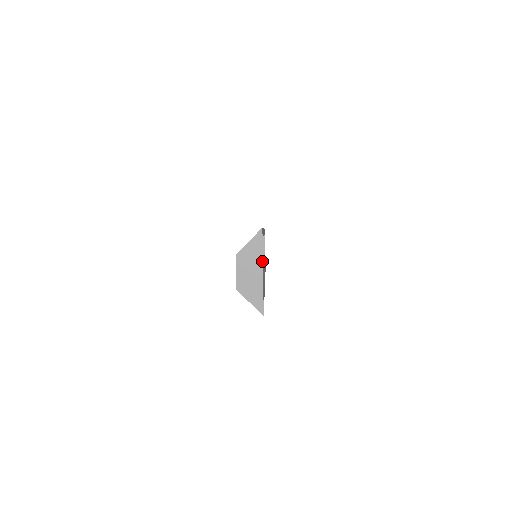
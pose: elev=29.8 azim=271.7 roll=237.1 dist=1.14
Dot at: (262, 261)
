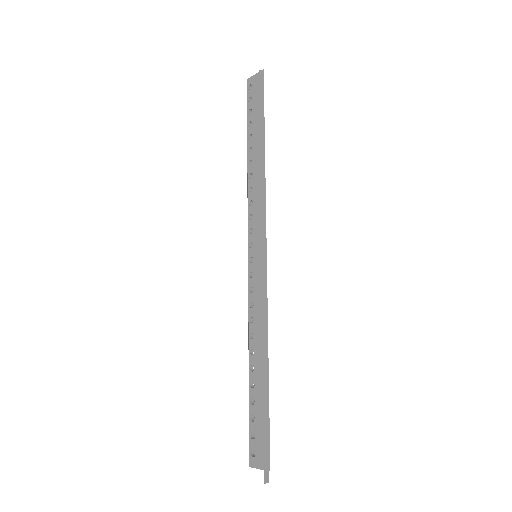
Dot at: occluded
